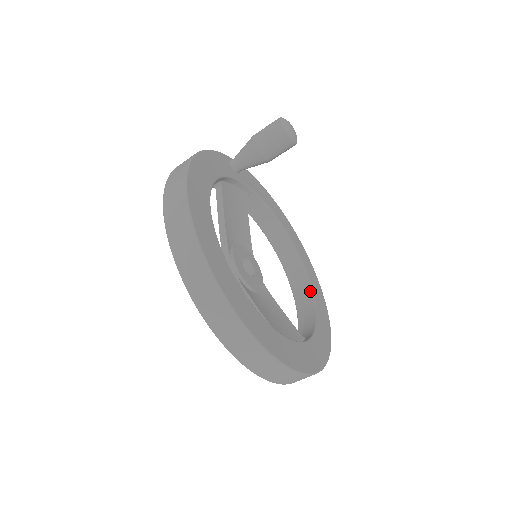
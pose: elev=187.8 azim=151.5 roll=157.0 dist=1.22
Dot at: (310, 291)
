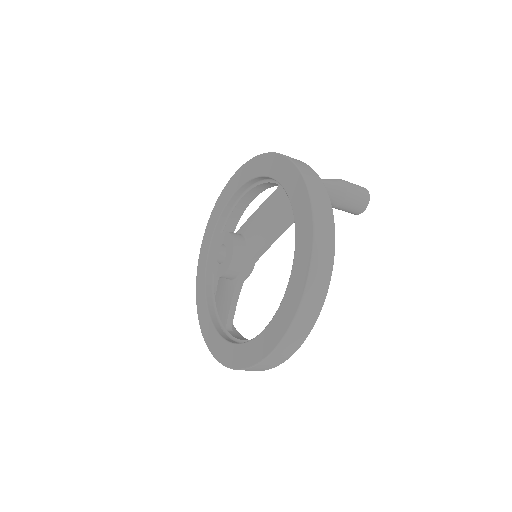
Dot at: occluded
